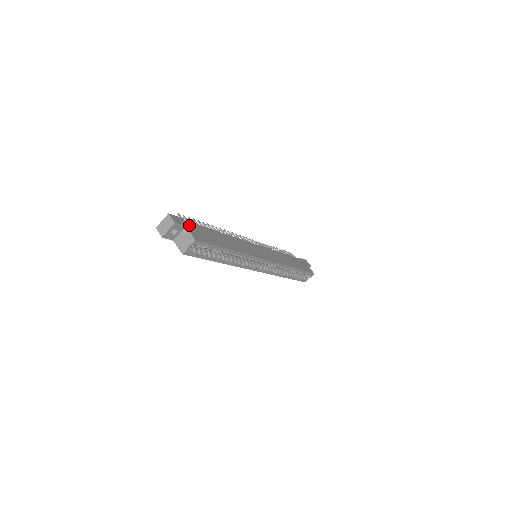
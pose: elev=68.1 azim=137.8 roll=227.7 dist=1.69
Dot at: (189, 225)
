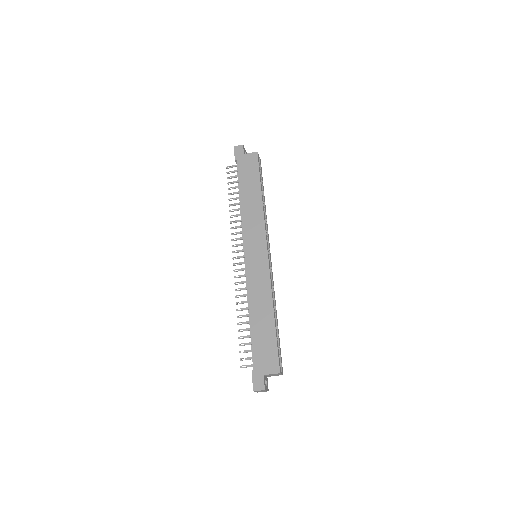
Dot at: (259, 368)
